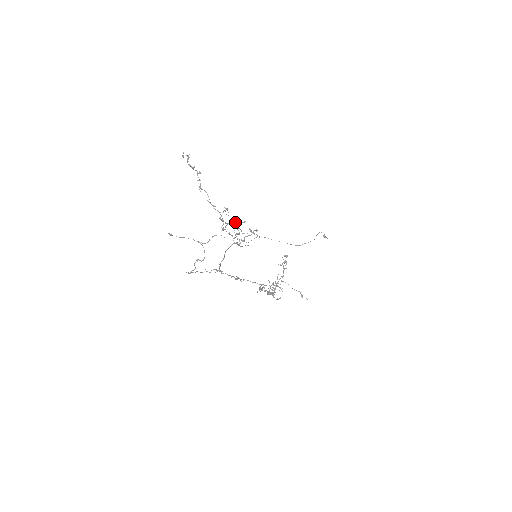
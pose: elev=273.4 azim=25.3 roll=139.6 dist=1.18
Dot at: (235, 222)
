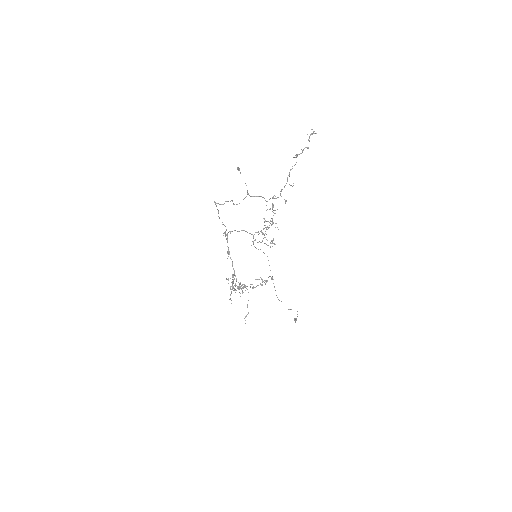
Dot at: occluded
